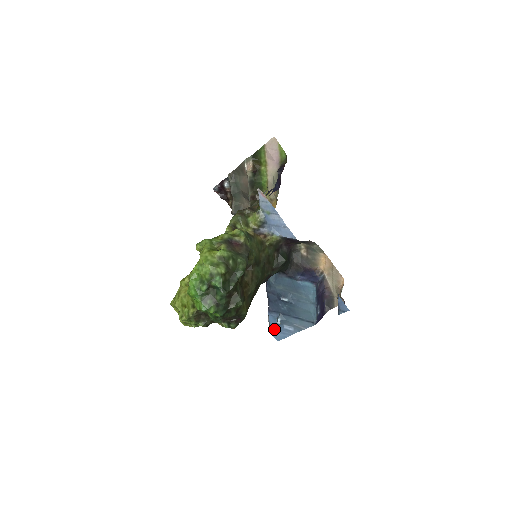
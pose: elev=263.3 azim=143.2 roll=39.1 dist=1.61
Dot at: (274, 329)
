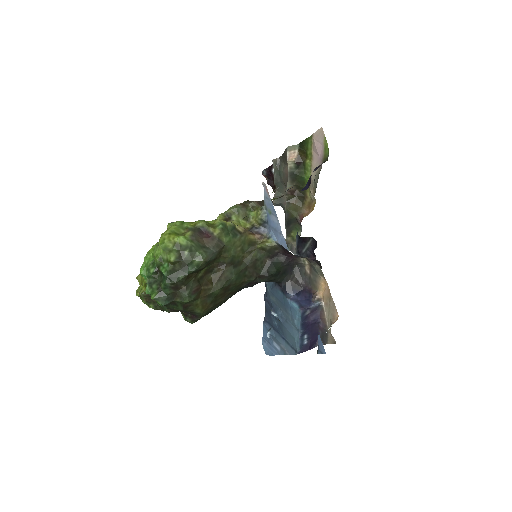
Dot at: (266, 341)
